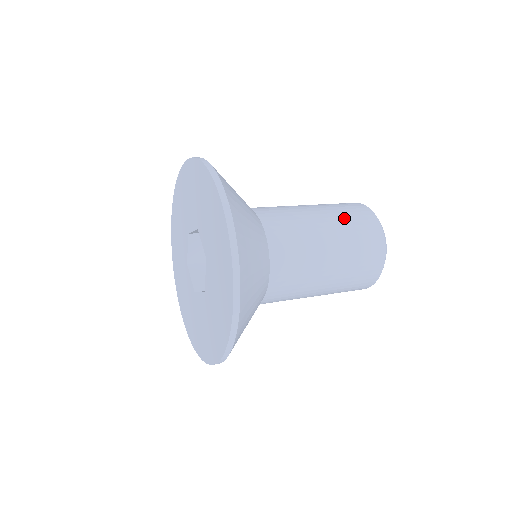
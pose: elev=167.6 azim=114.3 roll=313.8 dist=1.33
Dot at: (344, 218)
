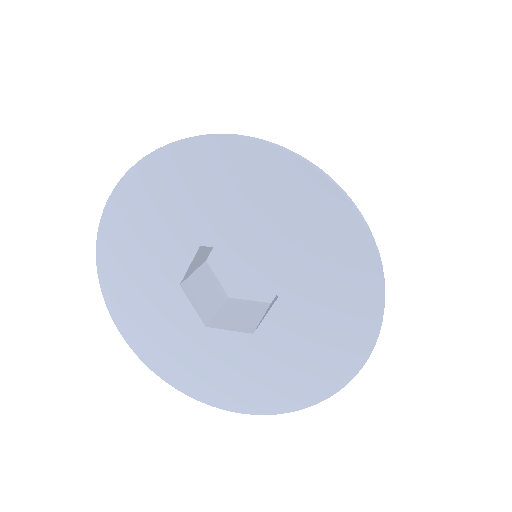
Dot at: occluded
